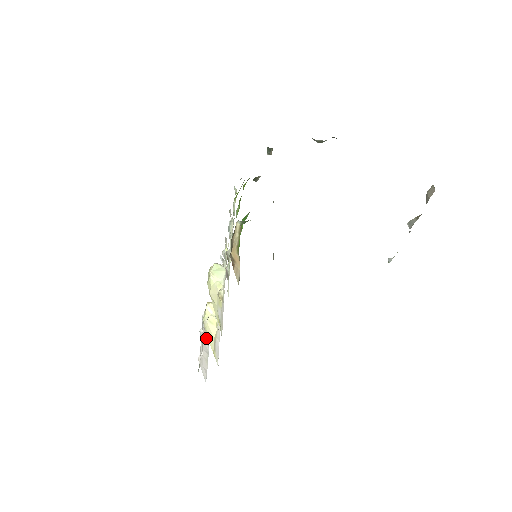
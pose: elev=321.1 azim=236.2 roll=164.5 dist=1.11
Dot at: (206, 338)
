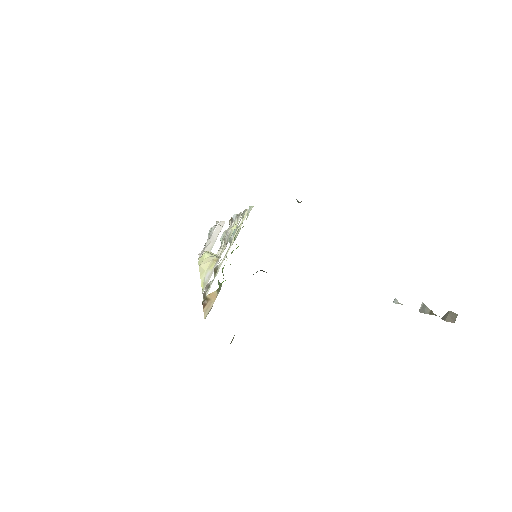
Dot at: (217, 231)
